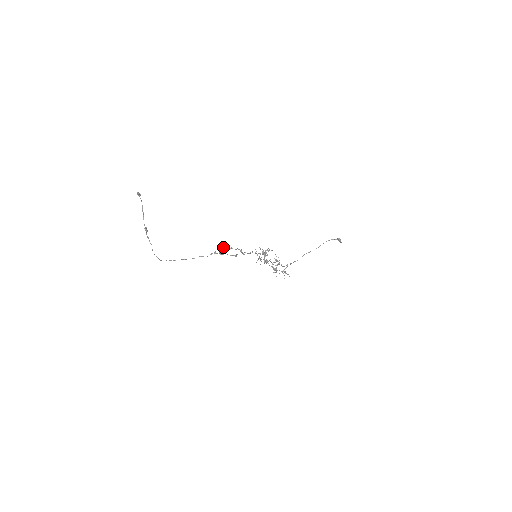
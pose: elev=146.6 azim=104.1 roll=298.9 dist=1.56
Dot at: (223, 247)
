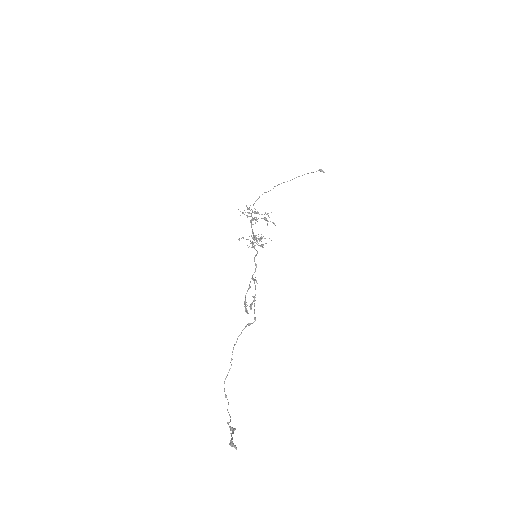
Dot at: (250, 309)
